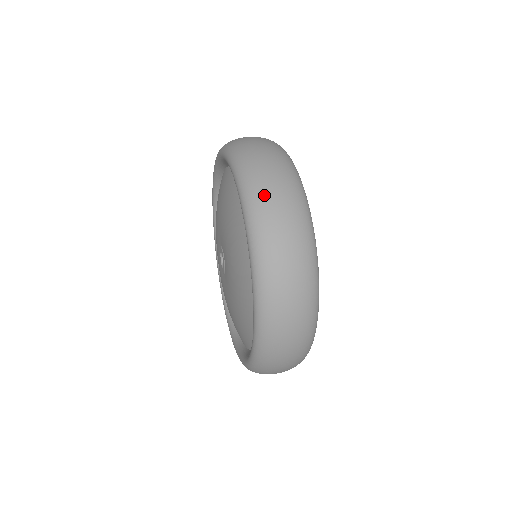
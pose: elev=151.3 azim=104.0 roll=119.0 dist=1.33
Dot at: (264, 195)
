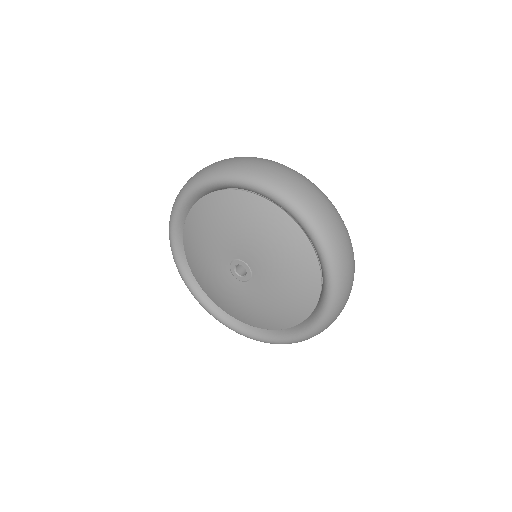
Dot at: (320, 210)
